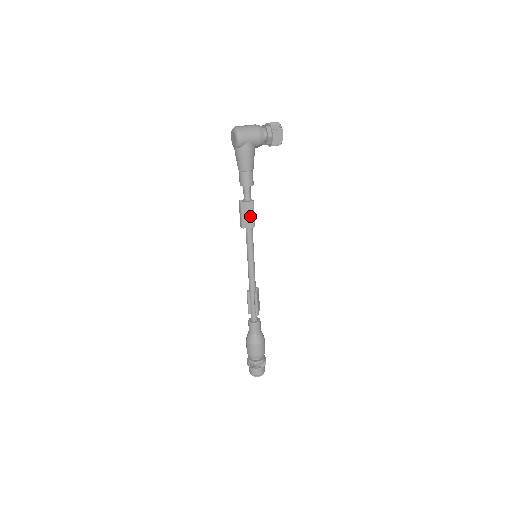
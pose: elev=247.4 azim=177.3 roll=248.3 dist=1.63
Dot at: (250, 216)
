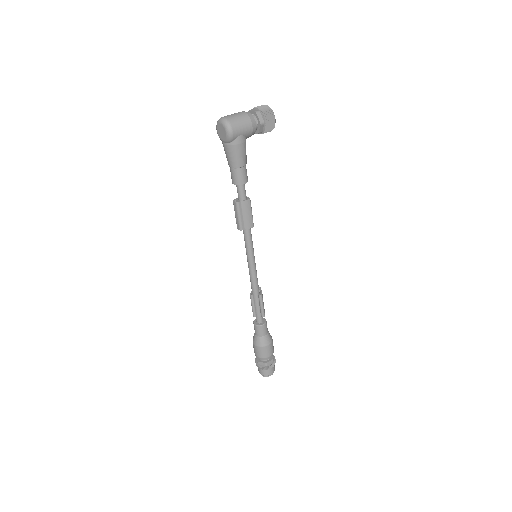
Dot at: (248, 216)
